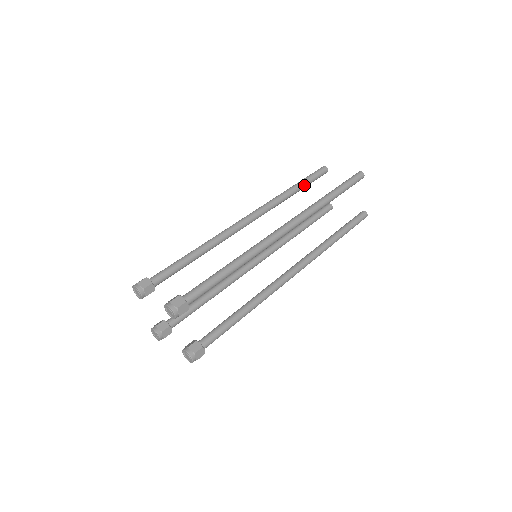
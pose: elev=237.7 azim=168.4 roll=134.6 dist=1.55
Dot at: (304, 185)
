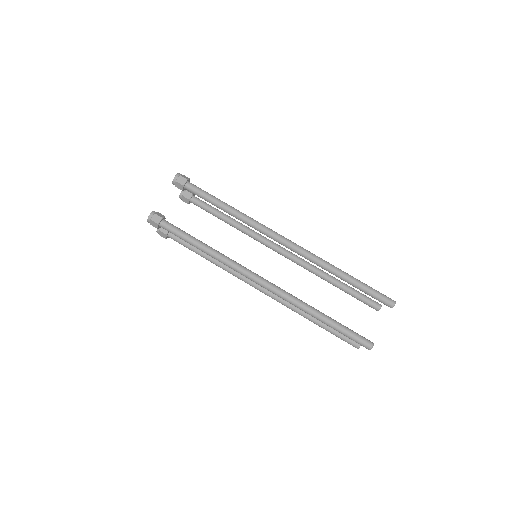
Dot at: (347, 287)
